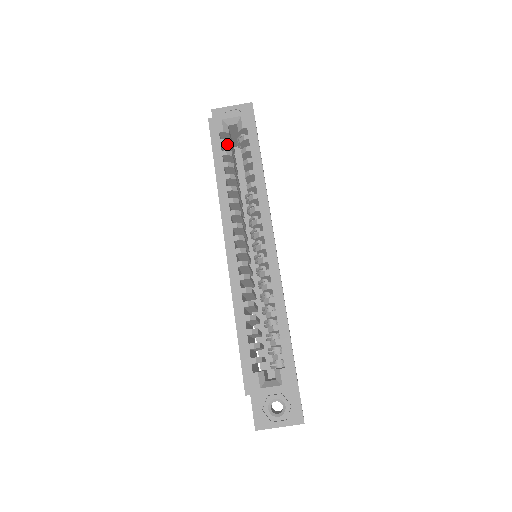
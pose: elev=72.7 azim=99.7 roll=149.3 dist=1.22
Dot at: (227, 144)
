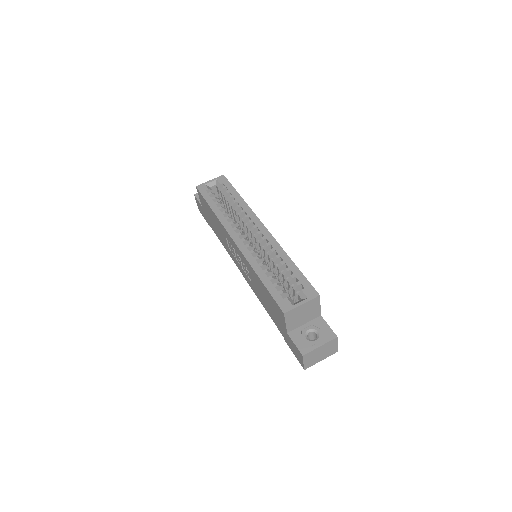
Dot at: (213, 195)
